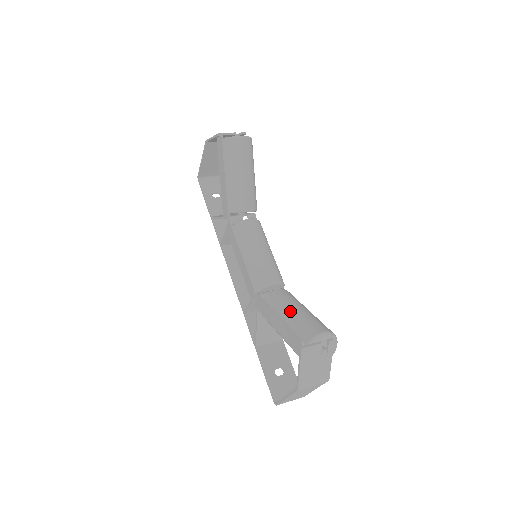
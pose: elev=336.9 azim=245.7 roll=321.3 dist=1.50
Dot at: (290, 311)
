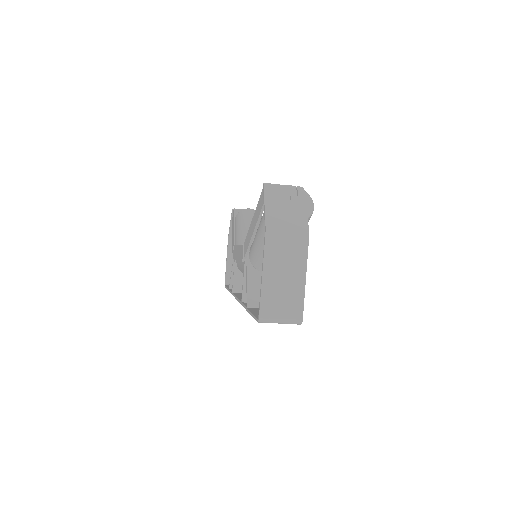
Dot at: occluded
